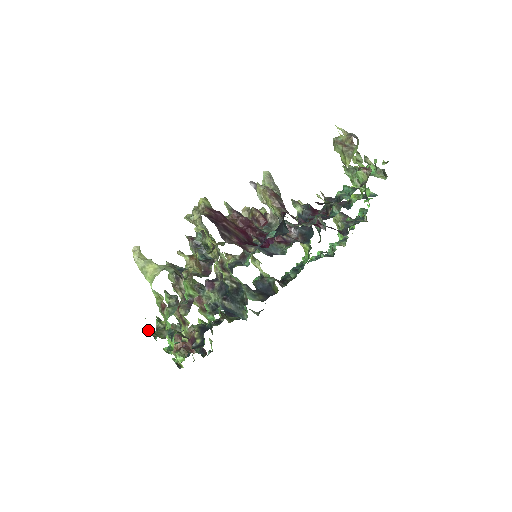
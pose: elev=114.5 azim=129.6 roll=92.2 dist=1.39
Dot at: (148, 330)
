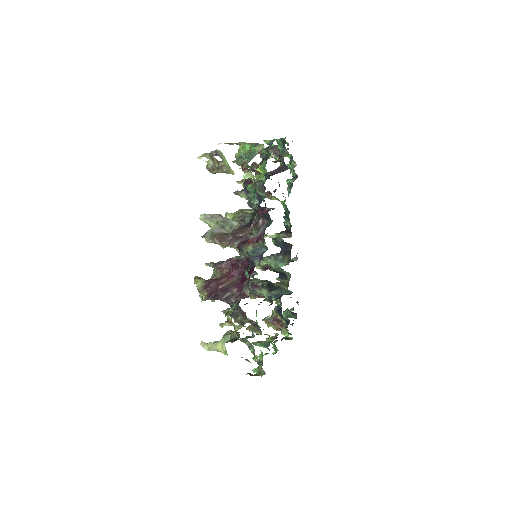
Dot at: occluded
